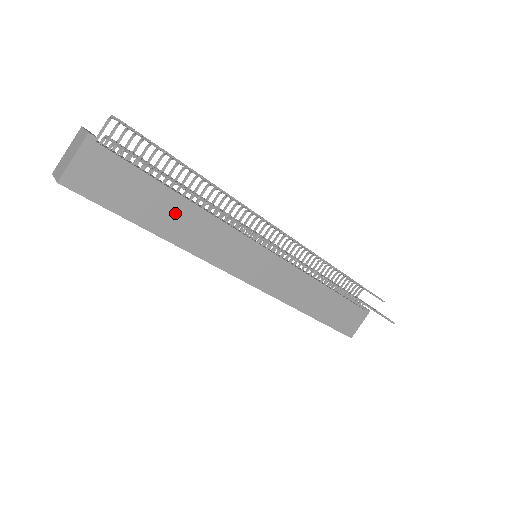
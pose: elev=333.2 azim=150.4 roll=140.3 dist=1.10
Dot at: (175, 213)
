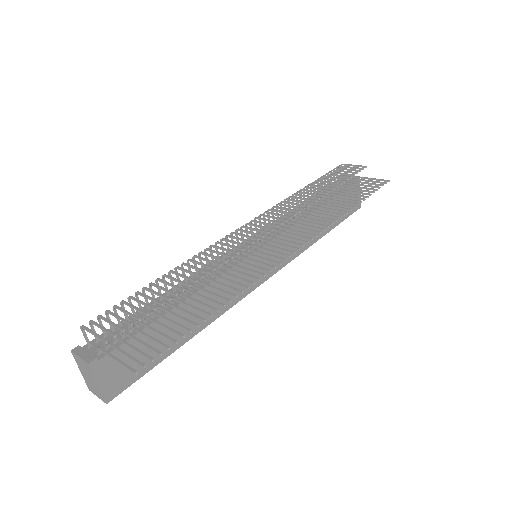
Dot at: (186, 316)
